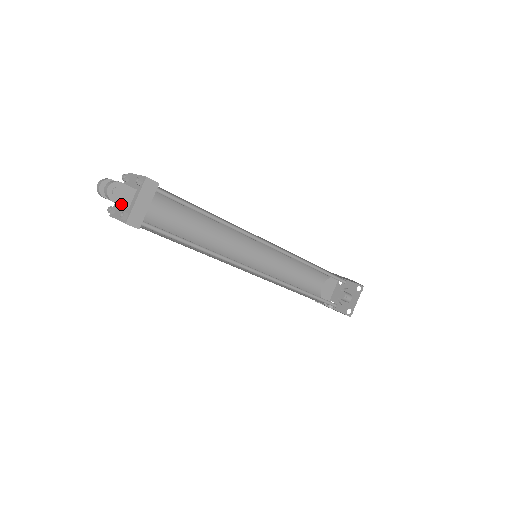
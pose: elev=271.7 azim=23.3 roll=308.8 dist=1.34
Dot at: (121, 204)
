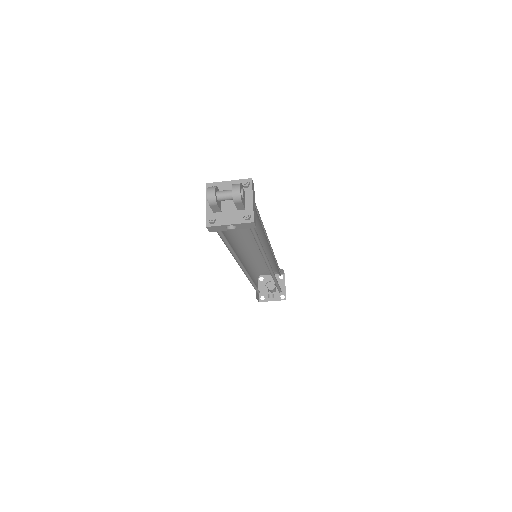
Dot at: (243, 205)
